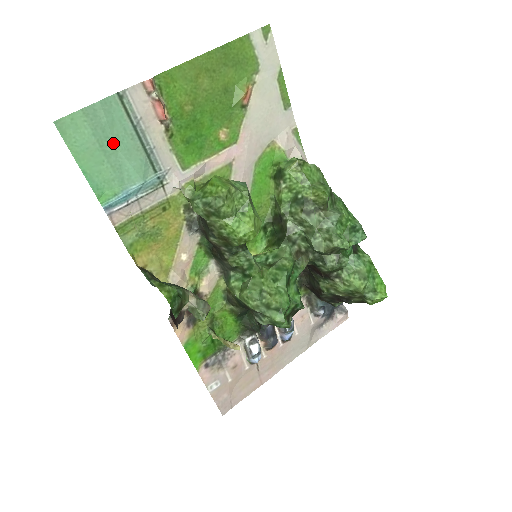
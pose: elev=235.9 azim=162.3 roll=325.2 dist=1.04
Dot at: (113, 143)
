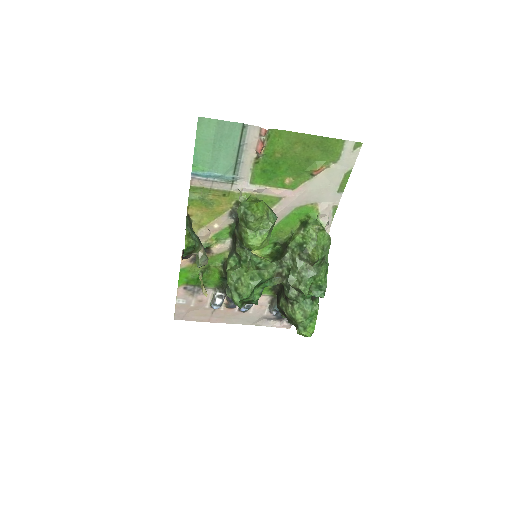
Dot at: (222, 146)
